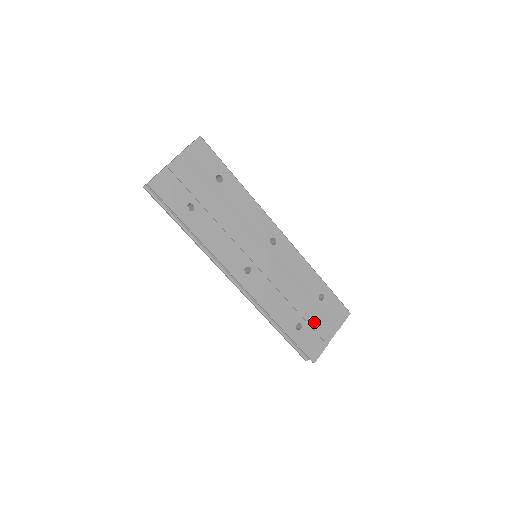
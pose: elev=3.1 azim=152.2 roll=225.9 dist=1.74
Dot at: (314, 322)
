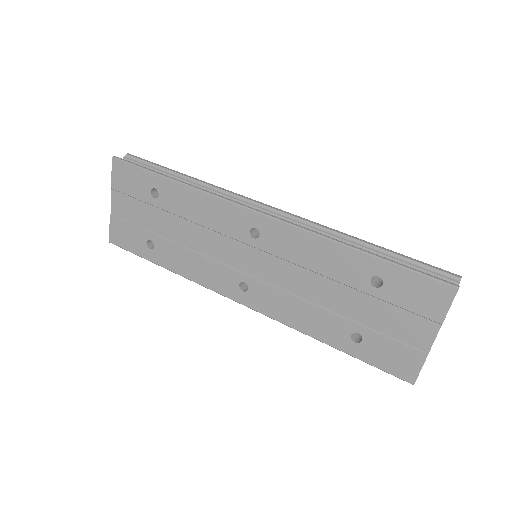
Dot at: (383, 324)
